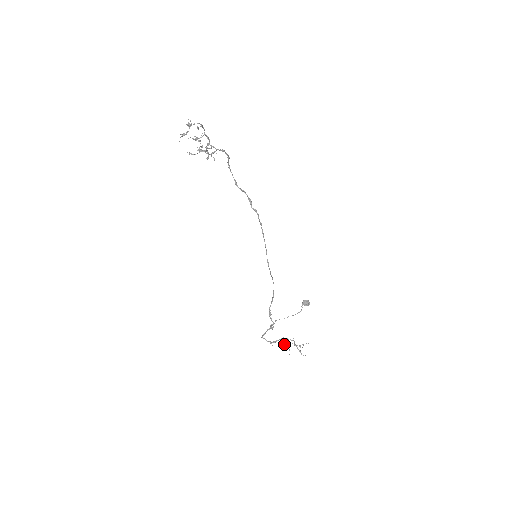
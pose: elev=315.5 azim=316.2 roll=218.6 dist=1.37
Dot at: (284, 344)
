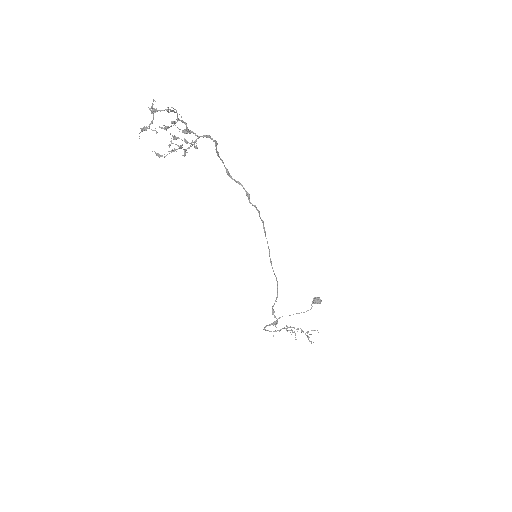
Dot at: (290, 330)
